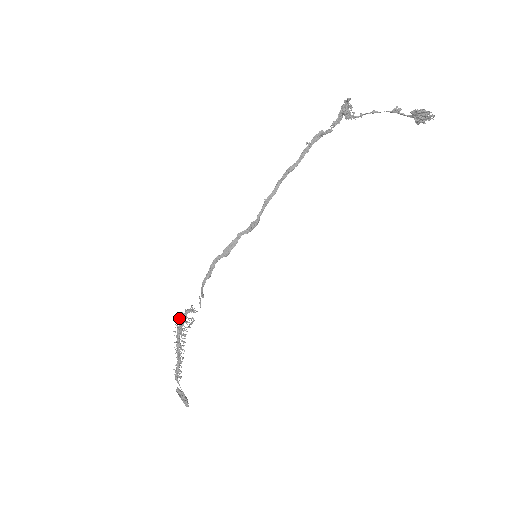
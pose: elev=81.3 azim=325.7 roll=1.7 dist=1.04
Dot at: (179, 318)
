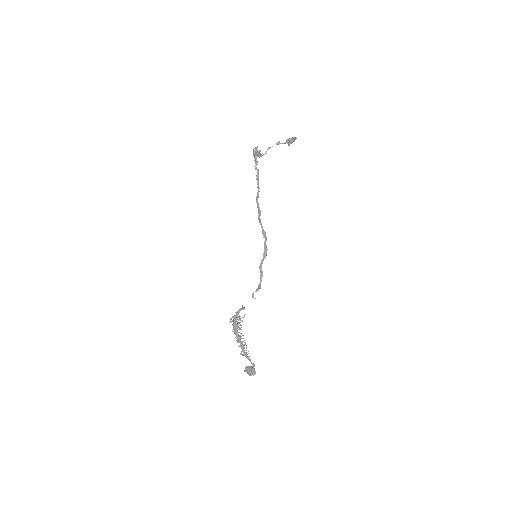
Dot at: (232, 321)
